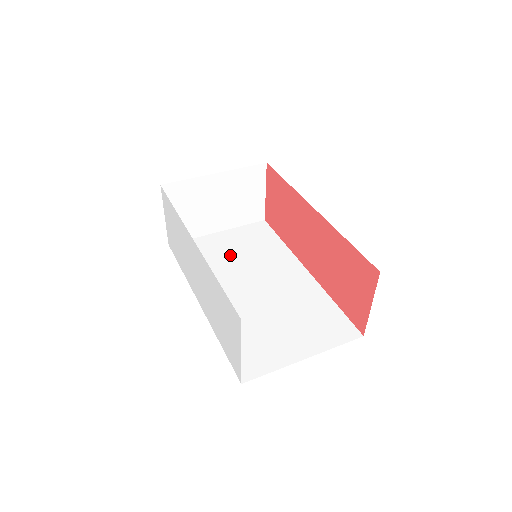
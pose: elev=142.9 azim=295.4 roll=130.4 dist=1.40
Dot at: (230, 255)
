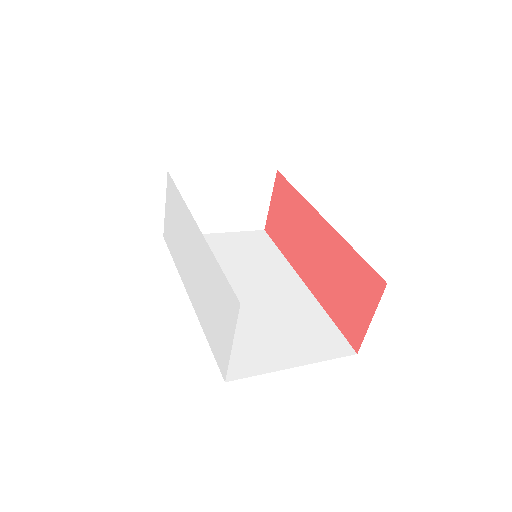
Dot at: (226, 256)
